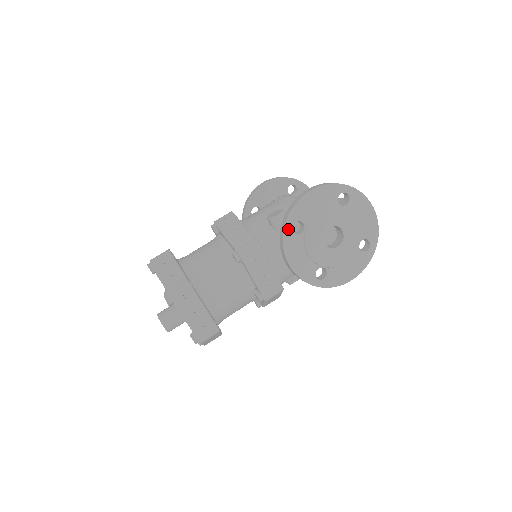
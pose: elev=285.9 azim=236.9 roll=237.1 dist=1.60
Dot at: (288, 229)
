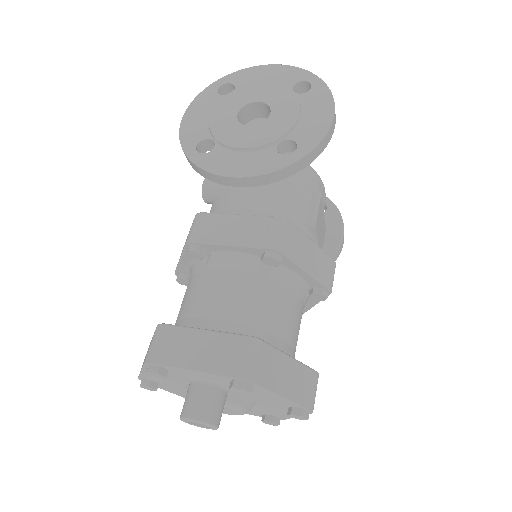
Dot at: (195, 157)
